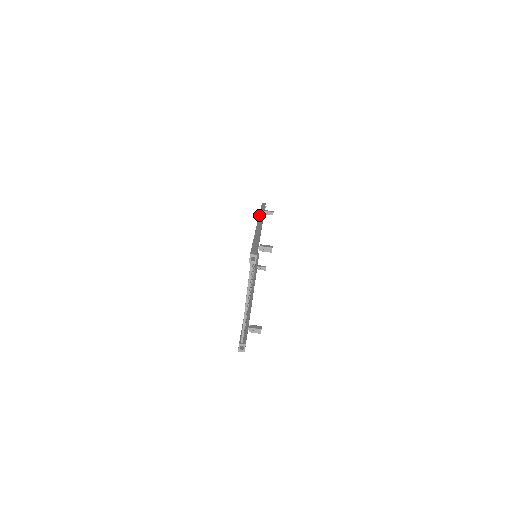
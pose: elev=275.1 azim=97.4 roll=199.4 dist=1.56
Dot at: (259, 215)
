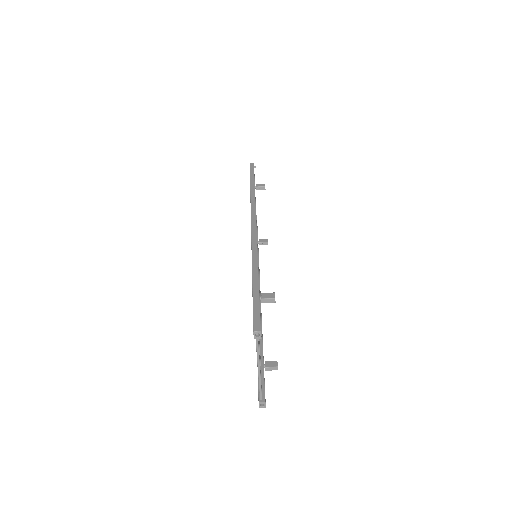
Dot at: occluded
